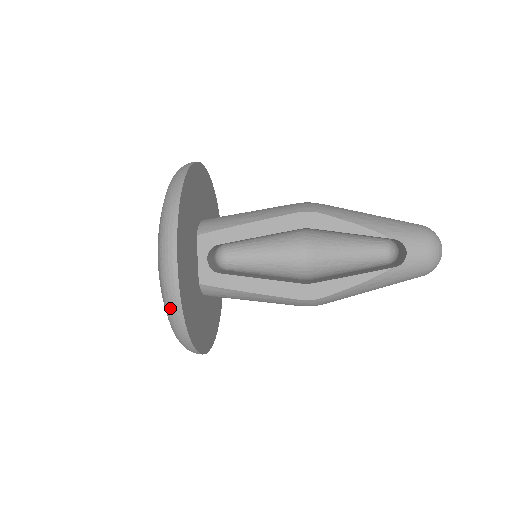
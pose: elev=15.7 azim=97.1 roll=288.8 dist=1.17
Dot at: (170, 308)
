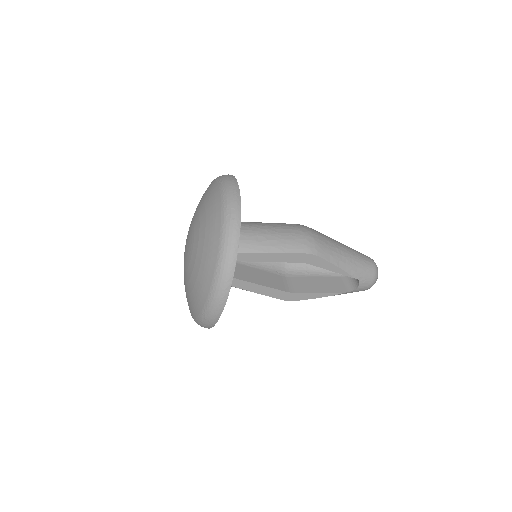
Dot at: (206, 321)
